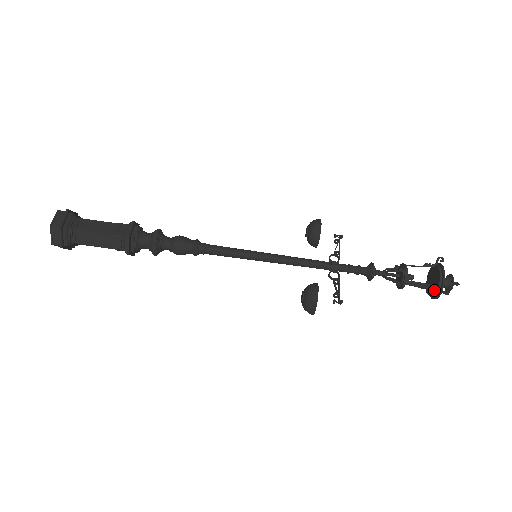
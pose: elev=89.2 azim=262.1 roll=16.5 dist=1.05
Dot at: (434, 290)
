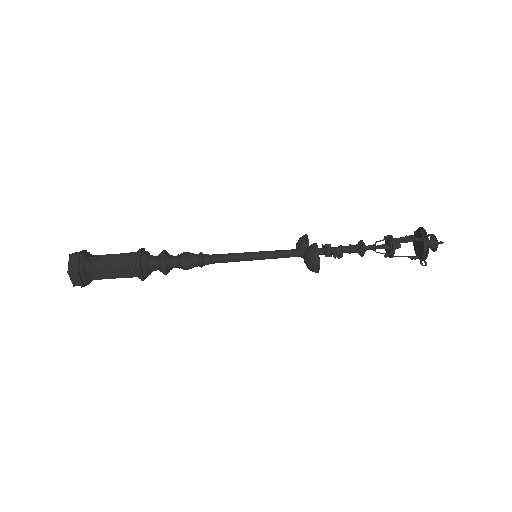
Dot at: (422, 245)
